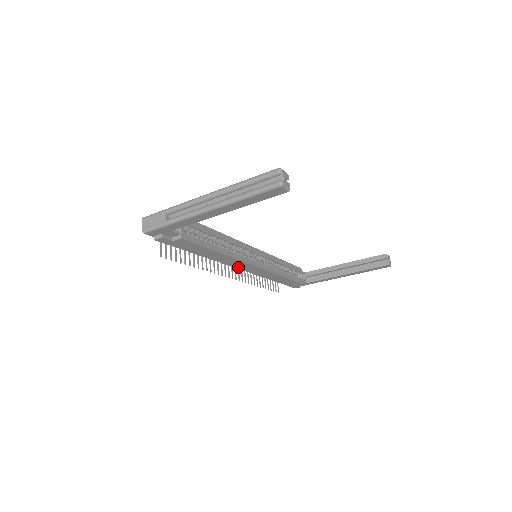
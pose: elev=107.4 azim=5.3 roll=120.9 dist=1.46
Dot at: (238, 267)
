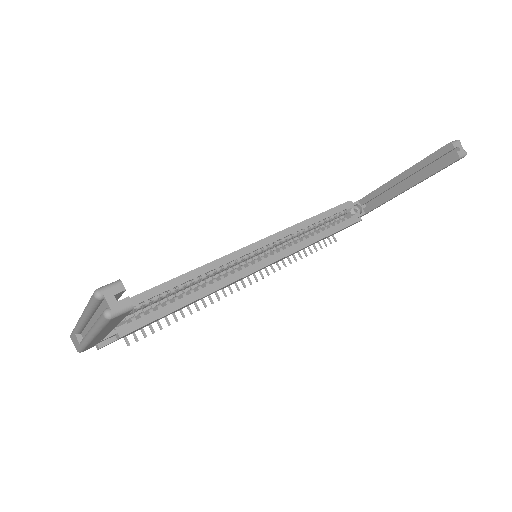
Dot at: (243, 278)
